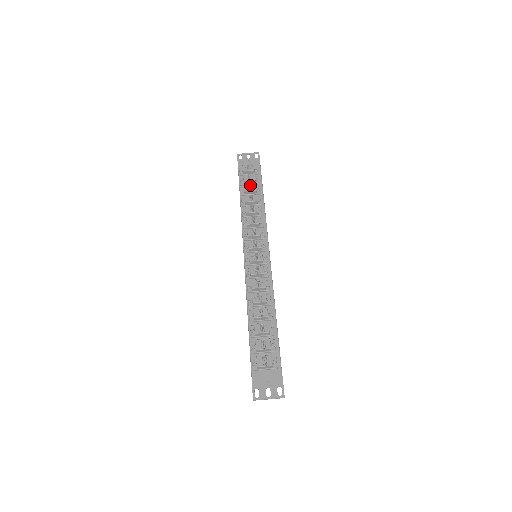
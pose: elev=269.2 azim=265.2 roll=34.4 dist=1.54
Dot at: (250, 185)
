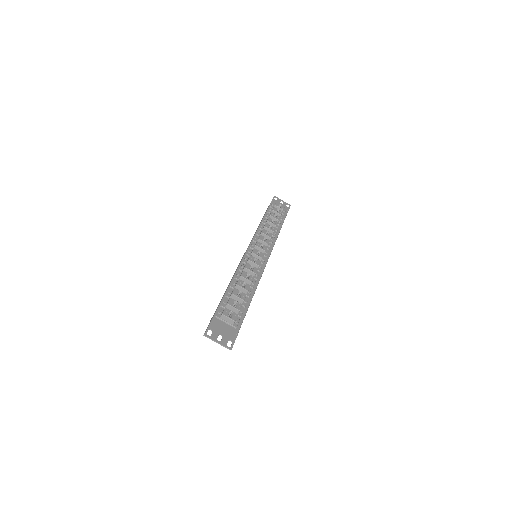
Dot at: (276, 215)
